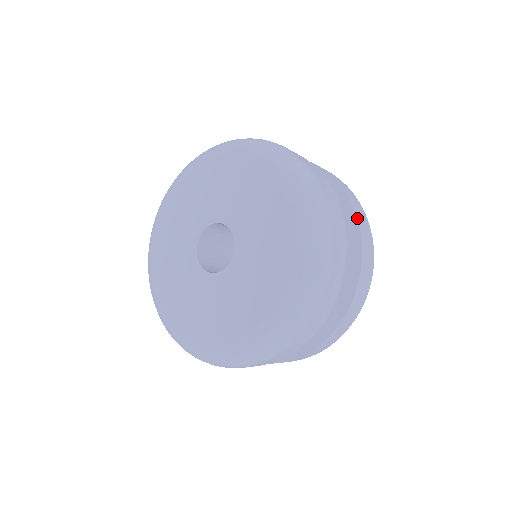
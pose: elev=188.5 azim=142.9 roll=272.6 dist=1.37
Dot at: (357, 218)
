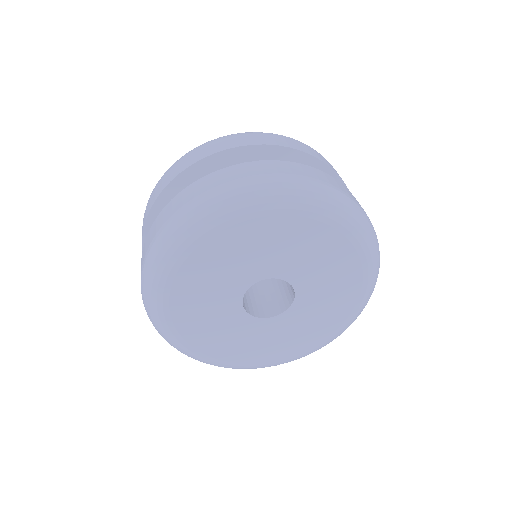
Dot at: occluded
